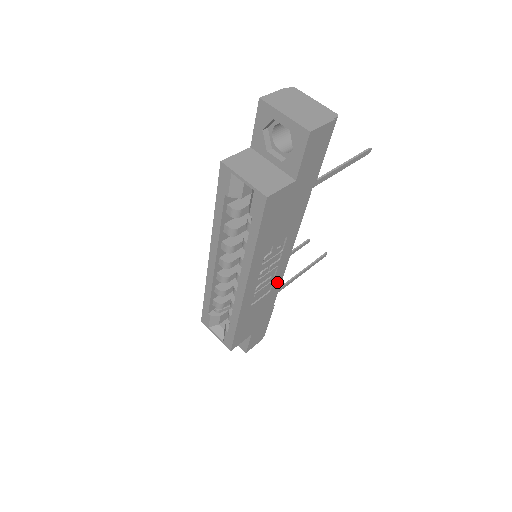
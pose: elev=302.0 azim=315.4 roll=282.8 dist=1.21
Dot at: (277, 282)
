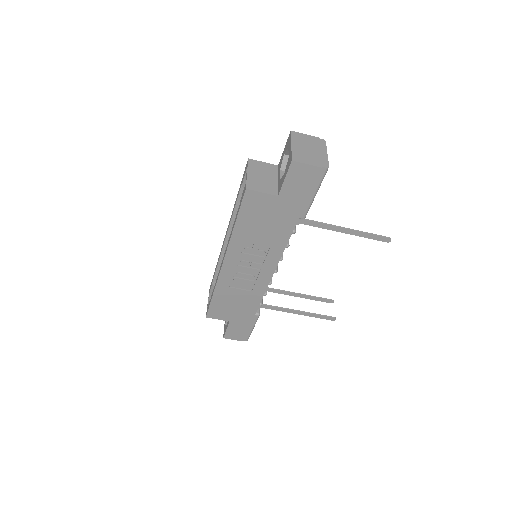
Dot at: (260, 288)
